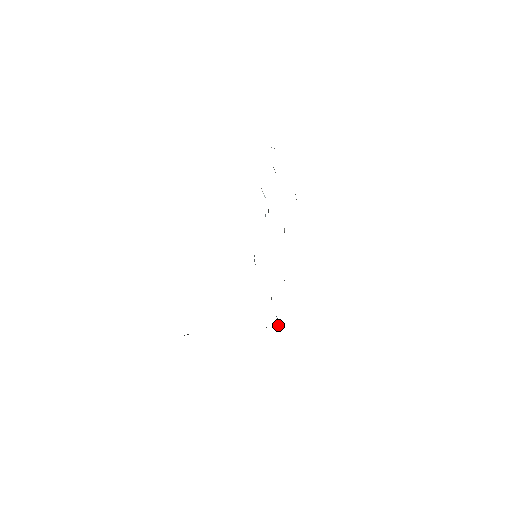
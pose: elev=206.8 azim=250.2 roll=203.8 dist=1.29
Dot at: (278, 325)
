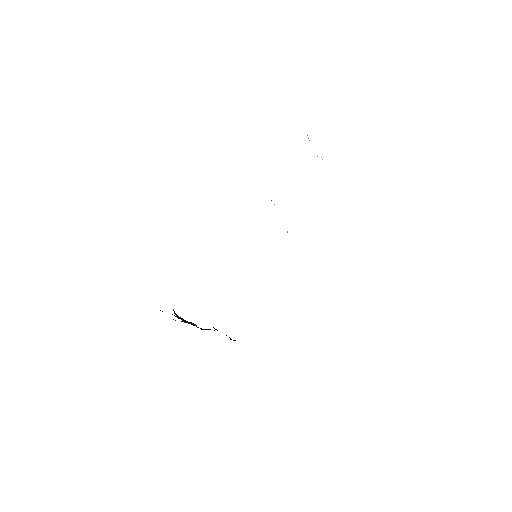
Dot at: occluded
